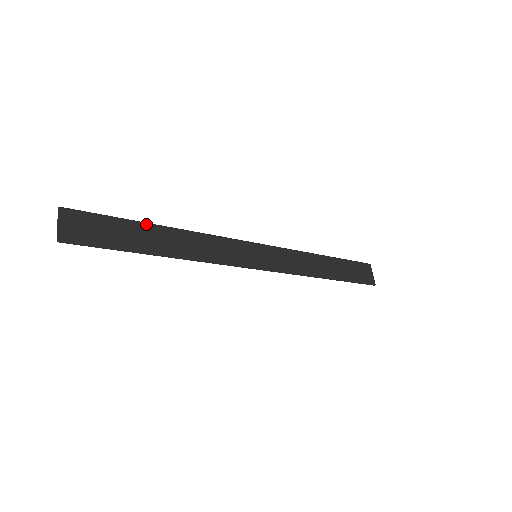
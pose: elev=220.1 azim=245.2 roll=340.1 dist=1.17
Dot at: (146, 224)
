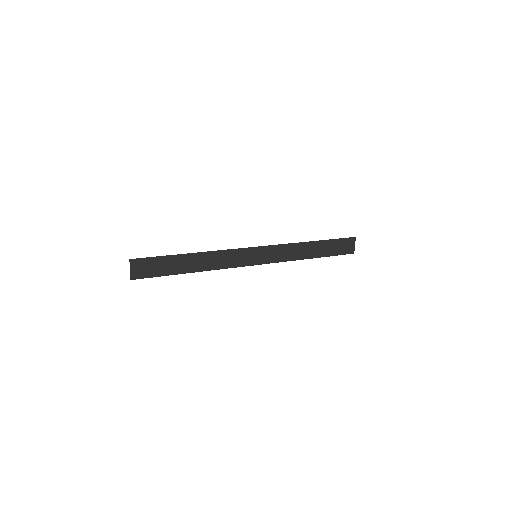
Dot at: (181, 254)
